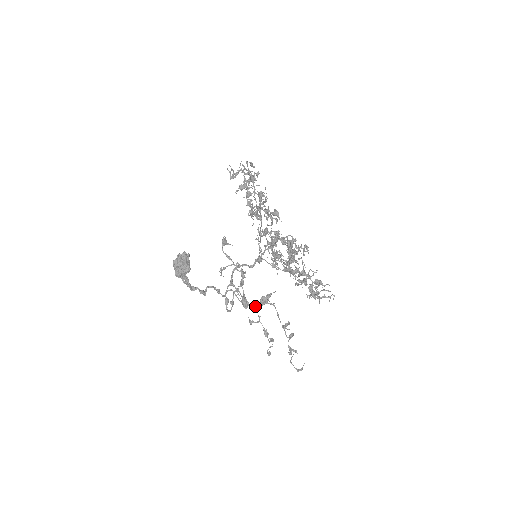
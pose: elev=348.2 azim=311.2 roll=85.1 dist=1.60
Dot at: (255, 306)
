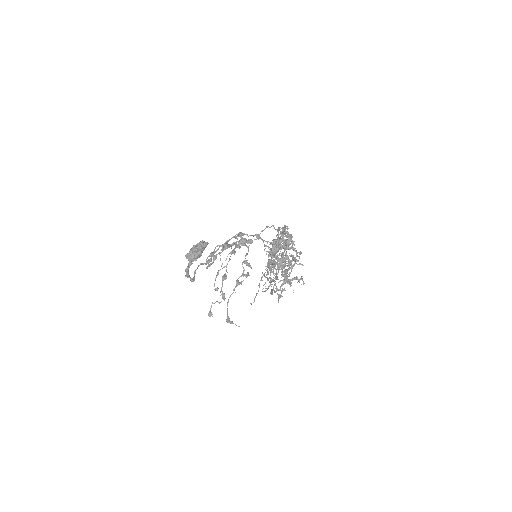
Dot at: (233, 250)
